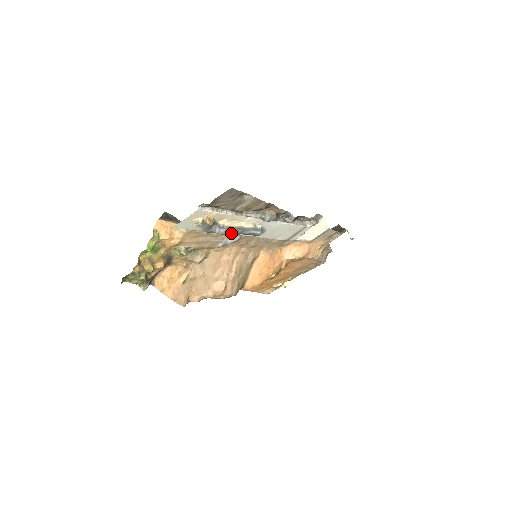
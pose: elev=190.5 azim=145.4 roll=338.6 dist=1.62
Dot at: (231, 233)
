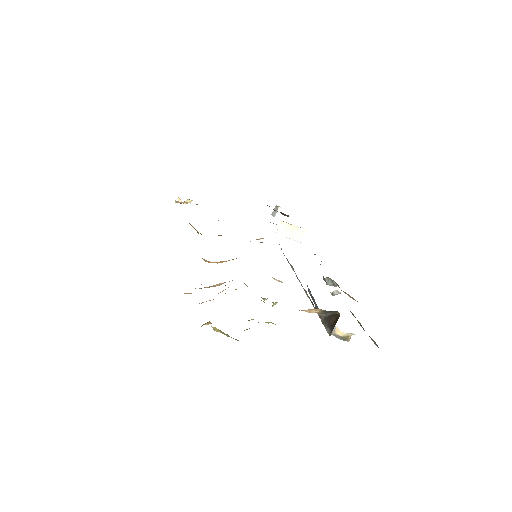
Dot at: occluded
